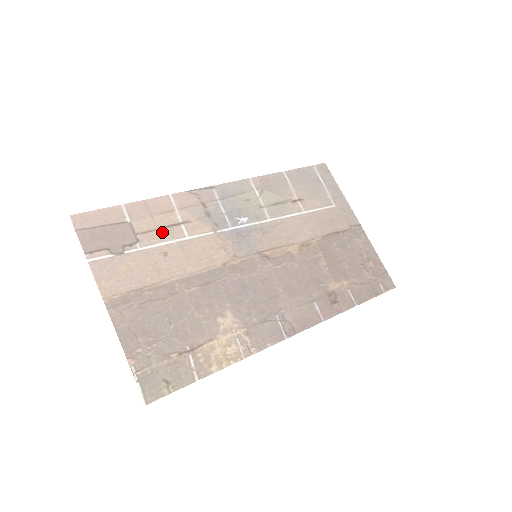
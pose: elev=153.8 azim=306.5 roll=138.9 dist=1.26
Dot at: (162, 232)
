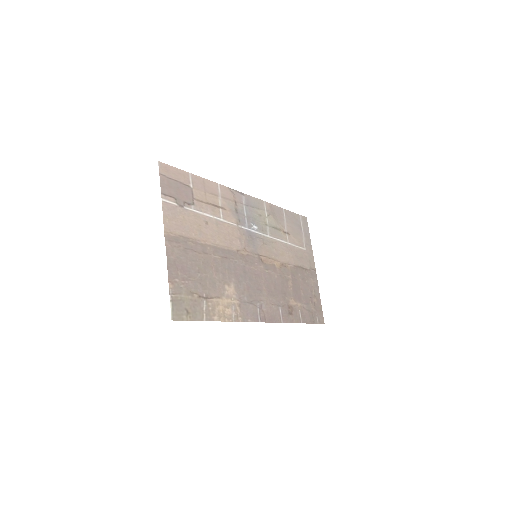
Dot at: (208, 206)
